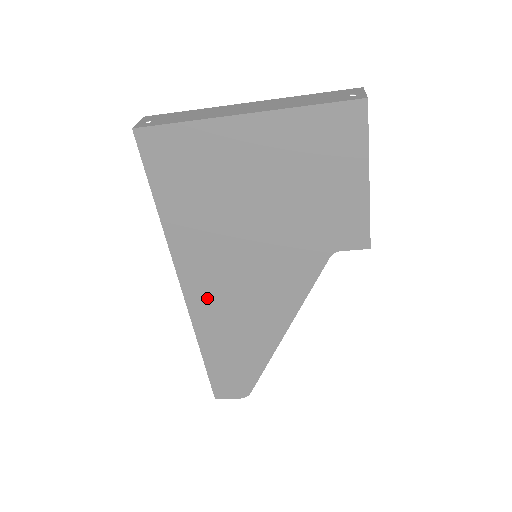
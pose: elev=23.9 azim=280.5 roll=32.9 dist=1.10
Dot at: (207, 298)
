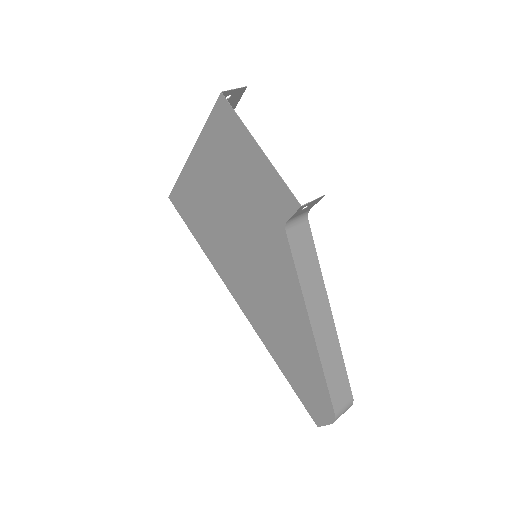
Dot at: (253, 308)
